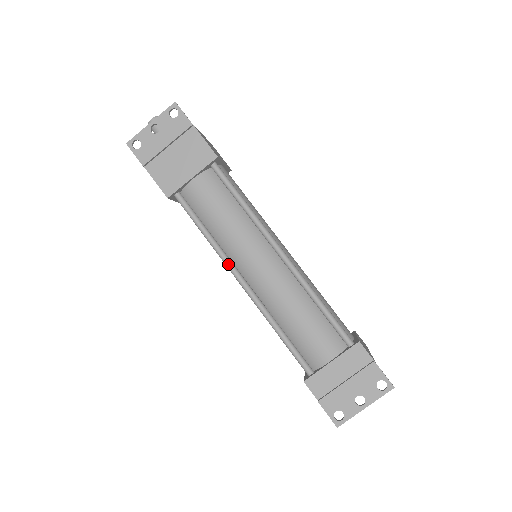
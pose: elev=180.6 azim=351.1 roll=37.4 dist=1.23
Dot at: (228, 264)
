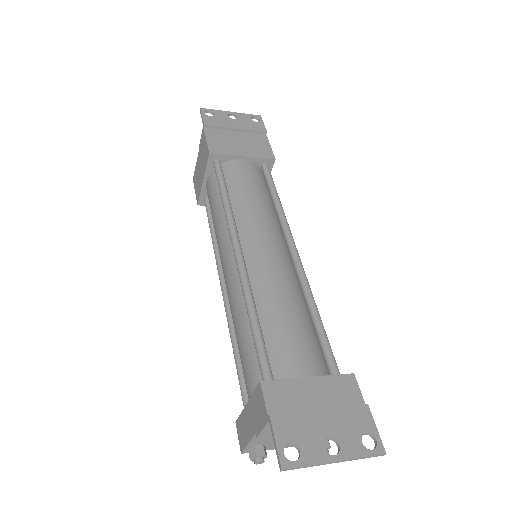
Dot at: (234, 228)
